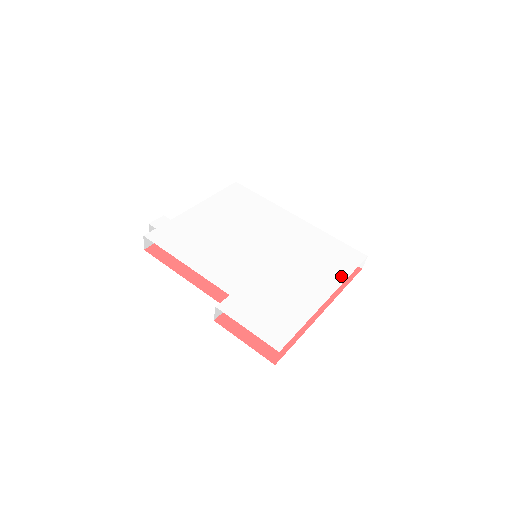
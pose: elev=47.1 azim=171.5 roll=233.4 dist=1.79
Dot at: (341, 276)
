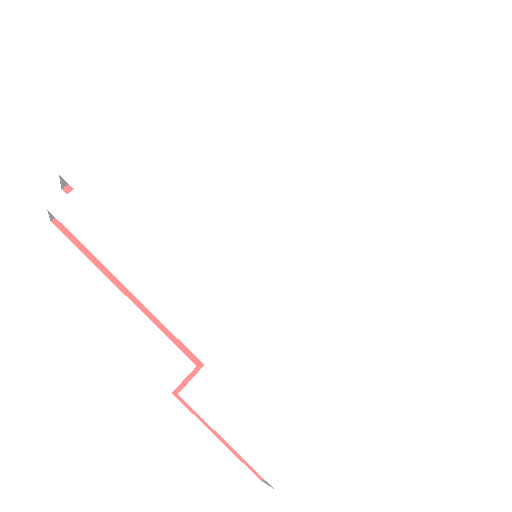
Dot at: (387, 317)
